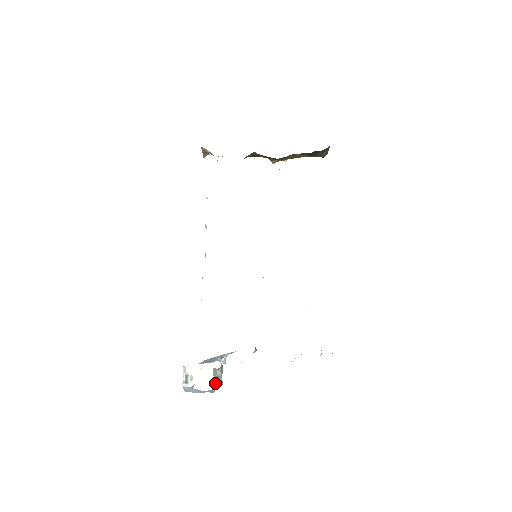
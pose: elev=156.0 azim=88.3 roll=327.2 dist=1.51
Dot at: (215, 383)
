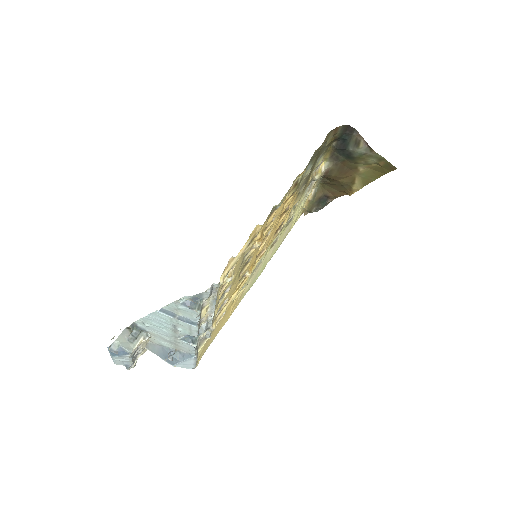
Dot at: (119, 342)
